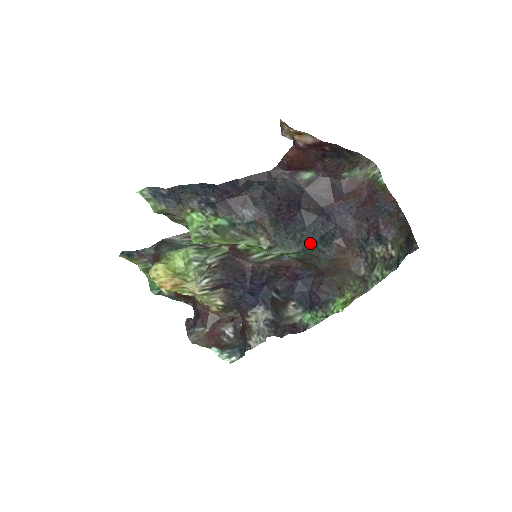
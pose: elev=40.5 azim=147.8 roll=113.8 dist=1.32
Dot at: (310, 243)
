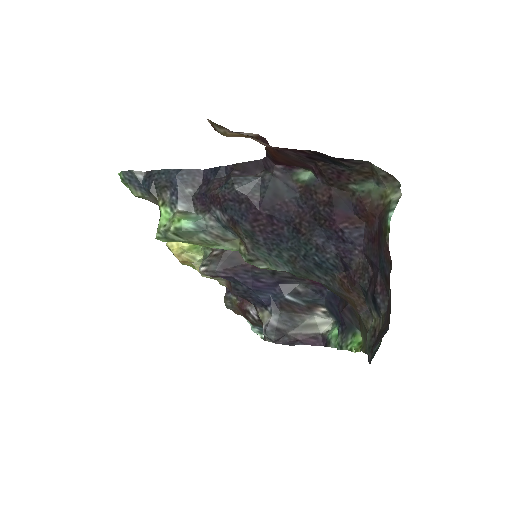
Dot at: (302, 267)
